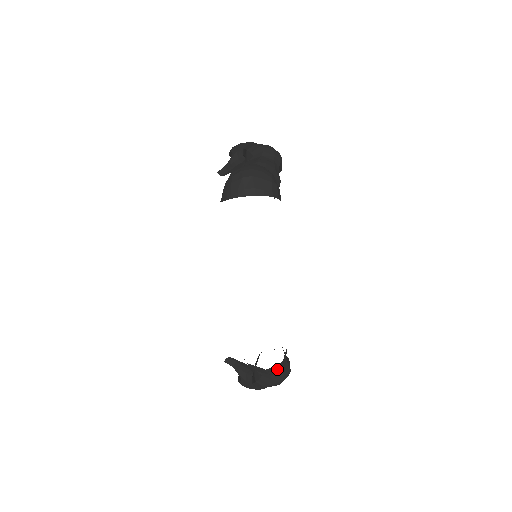
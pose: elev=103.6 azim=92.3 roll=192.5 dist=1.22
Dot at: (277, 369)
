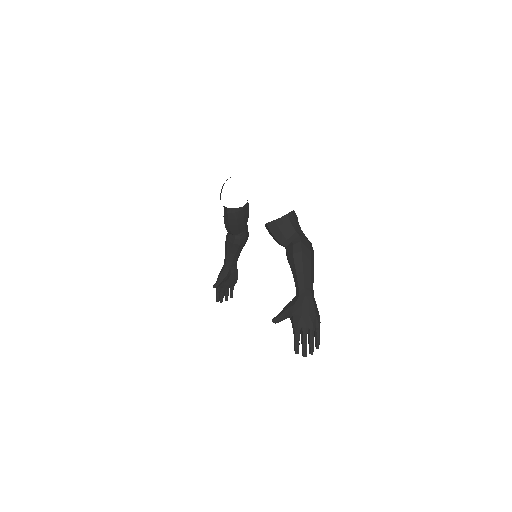
Dot at: (296, 224)
